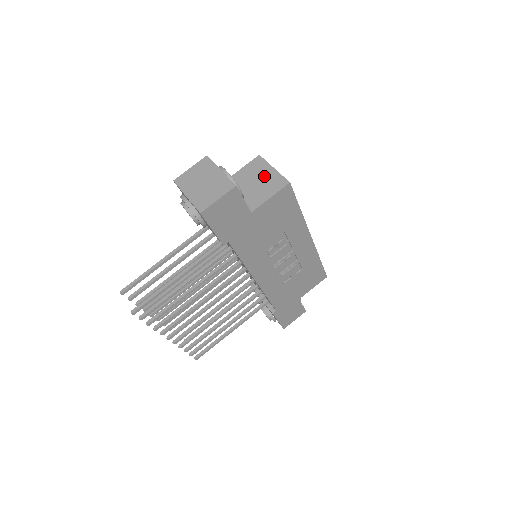
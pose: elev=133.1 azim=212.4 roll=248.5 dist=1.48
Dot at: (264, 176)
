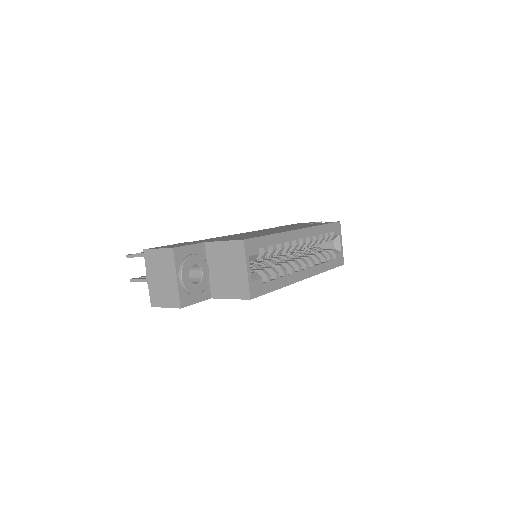
Dot at: (236, 271)
